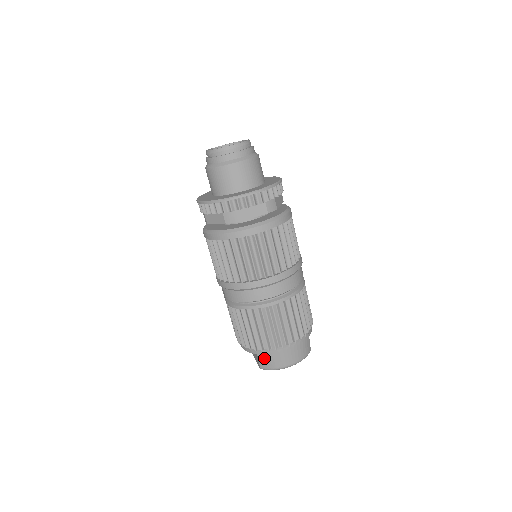
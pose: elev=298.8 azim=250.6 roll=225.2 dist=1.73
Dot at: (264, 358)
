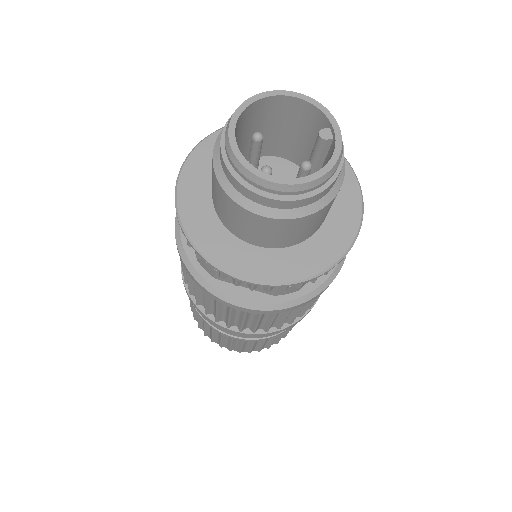
Dot at: occluded
